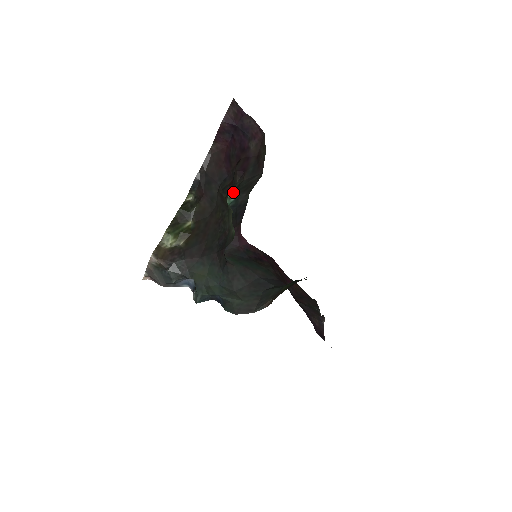
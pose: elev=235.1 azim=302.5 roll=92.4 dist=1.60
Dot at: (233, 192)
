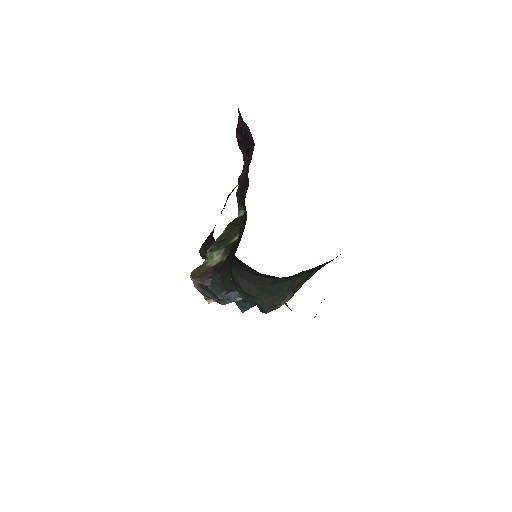
Dot at: occluded
